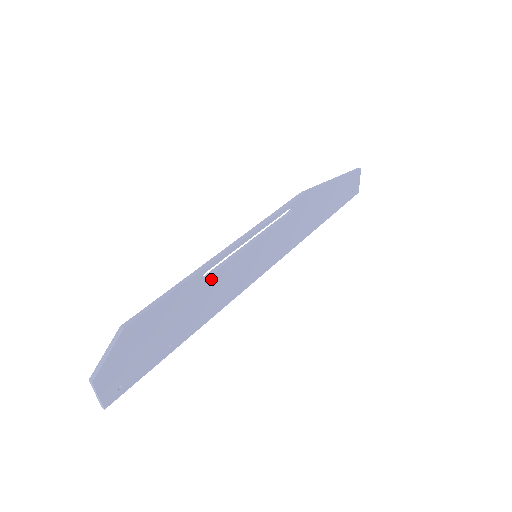
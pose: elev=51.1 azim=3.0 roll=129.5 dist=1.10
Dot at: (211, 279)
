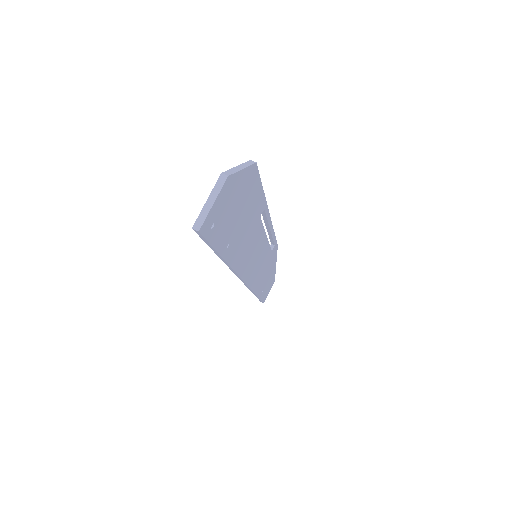
Dot at: (258, 224)
